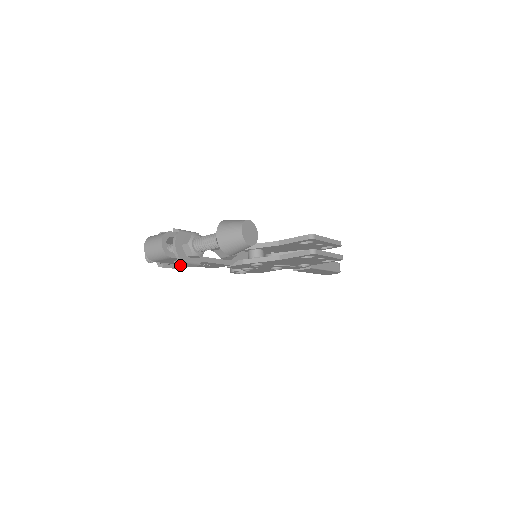
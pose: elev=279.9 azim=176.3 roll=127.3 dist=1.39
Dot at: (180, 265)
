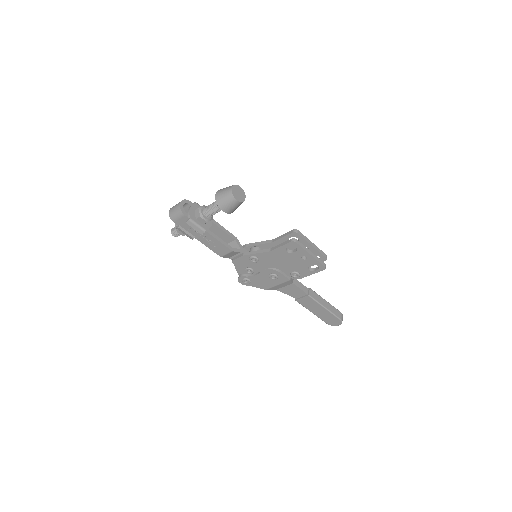
Dot at: (190, 225)
